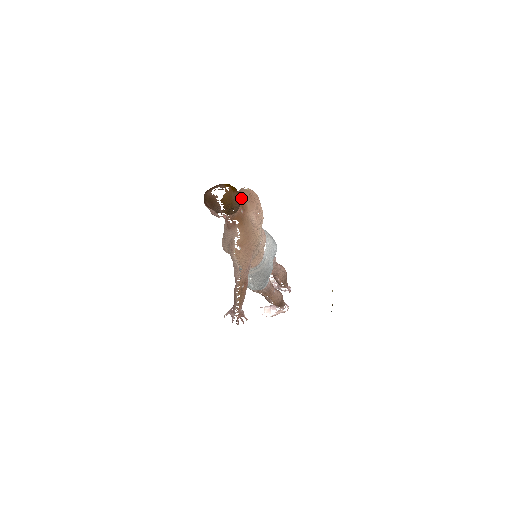
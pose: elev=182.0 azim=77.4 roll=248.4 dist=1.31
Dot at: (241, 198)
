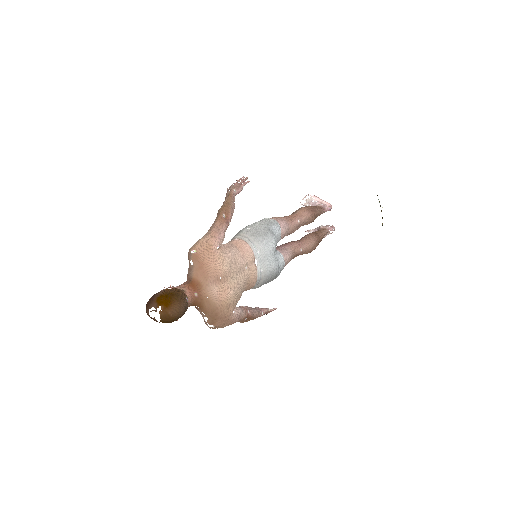
Dot at: (191, 271)
